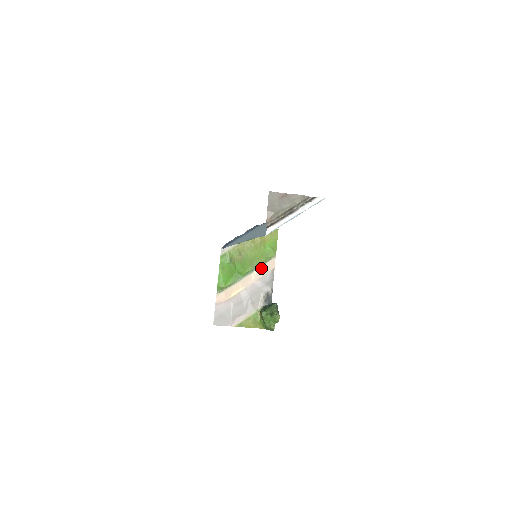
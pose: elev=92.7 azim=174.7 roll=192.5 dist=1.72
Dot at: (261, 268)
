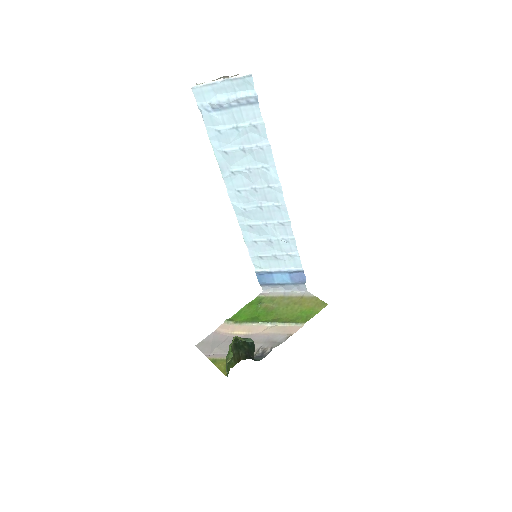
Dot at: (281, 327)
